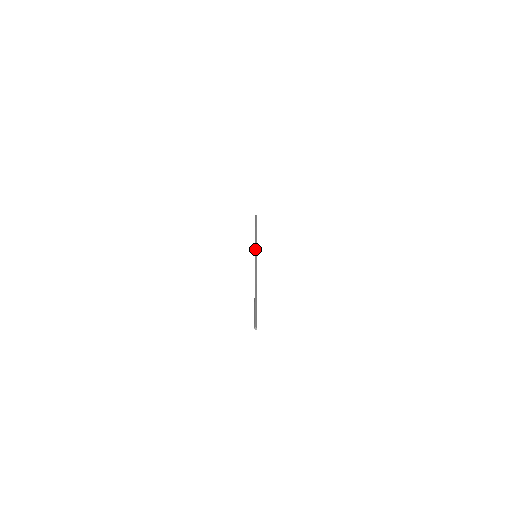
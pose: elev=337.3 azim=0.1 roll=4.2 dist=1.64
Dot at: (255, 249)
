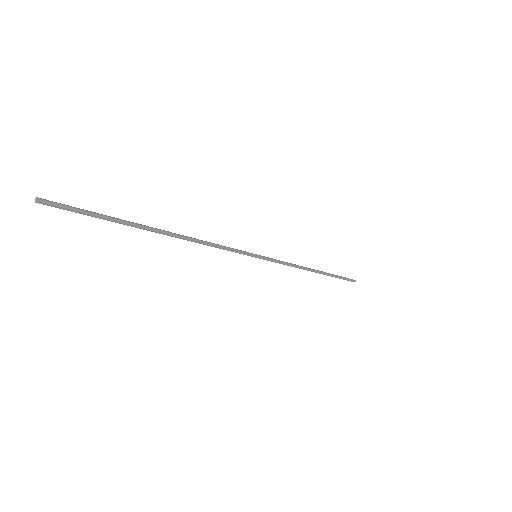
Dot at: (270, 258)
